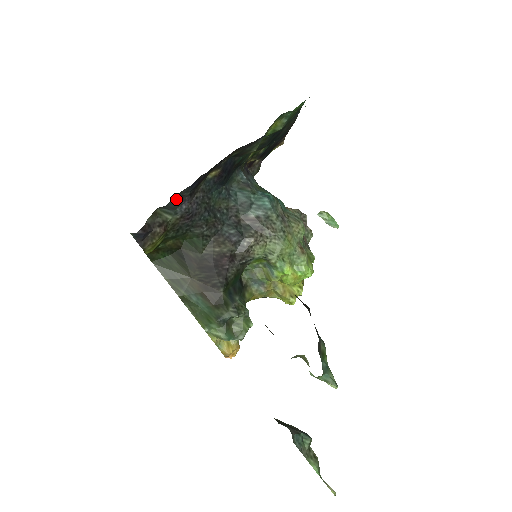
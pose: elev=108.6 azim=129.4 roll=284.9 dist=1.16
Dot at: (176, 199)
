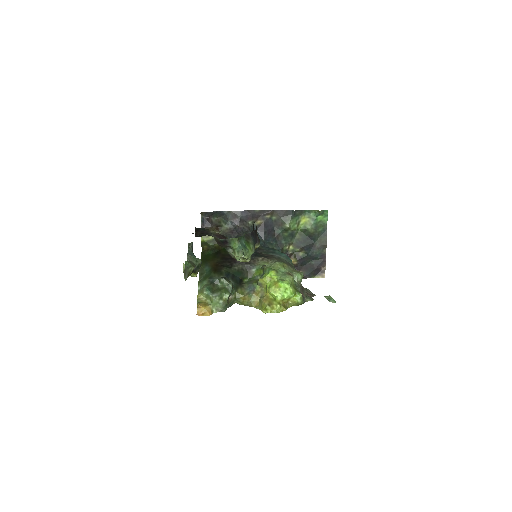
Dot at: (232, 214)
